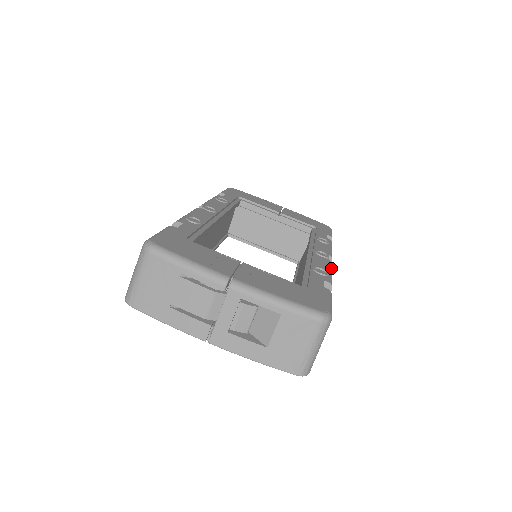
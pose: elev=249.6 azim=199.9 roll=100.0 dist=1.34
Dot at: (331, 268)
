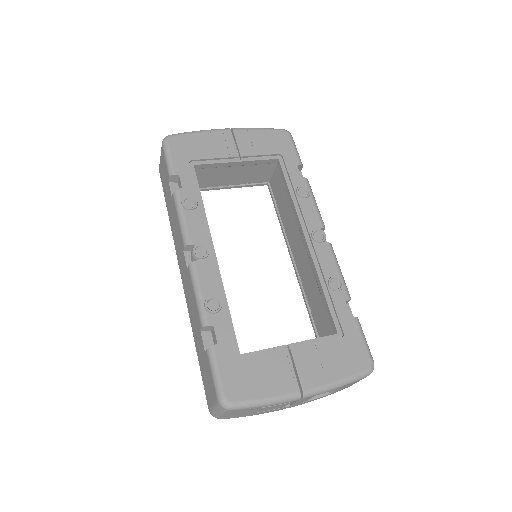
Dot at: (336, 259)
